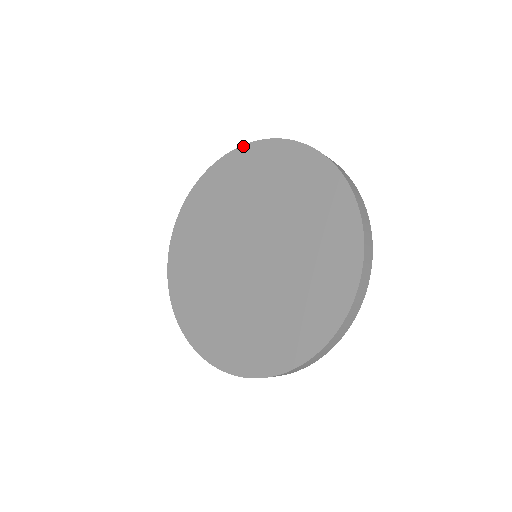
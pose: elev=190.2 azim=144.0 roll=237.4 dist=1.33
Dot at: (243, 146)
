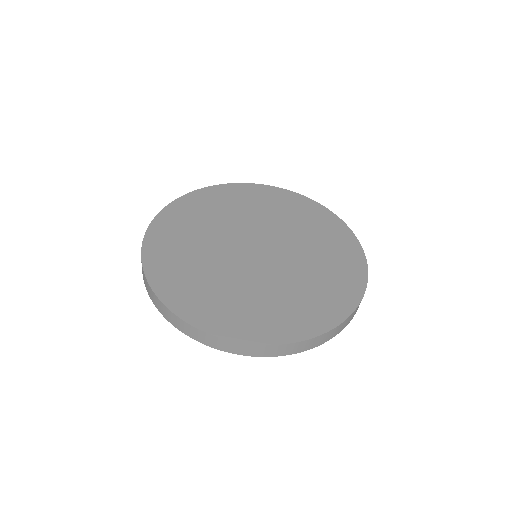
Dot at: (275, 187)
